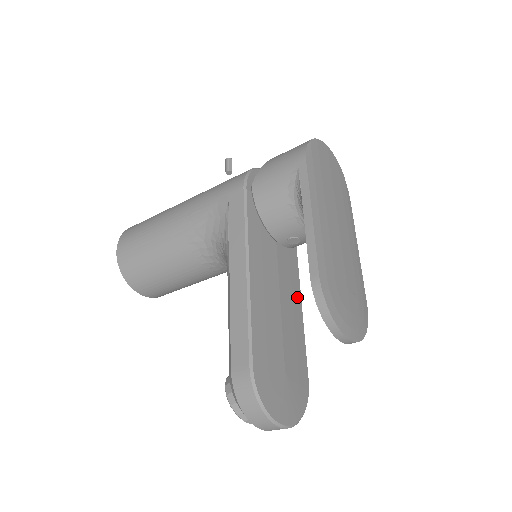
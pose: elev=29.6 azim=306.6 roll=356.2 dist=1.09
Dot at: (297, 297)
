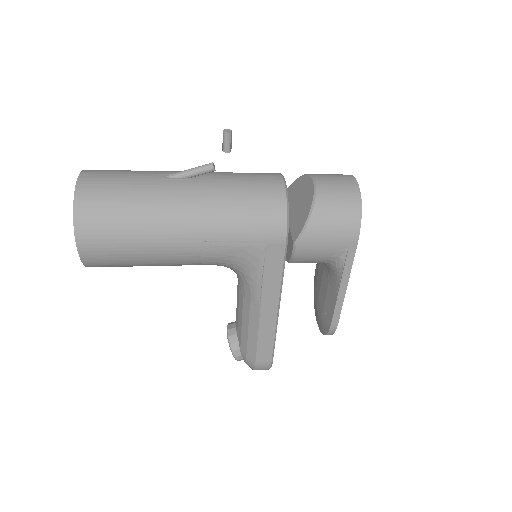
Dot at: occluded
